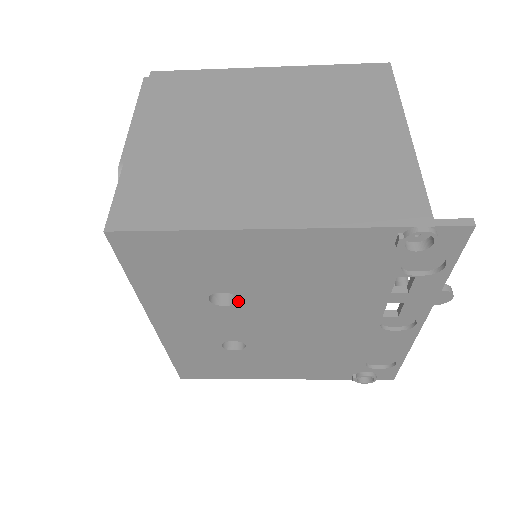
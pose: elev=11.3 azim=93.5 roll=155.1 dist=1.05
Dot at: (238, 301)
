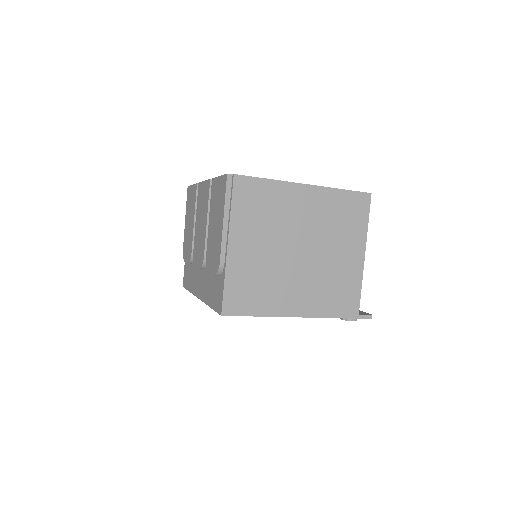
Dot at: occluded
